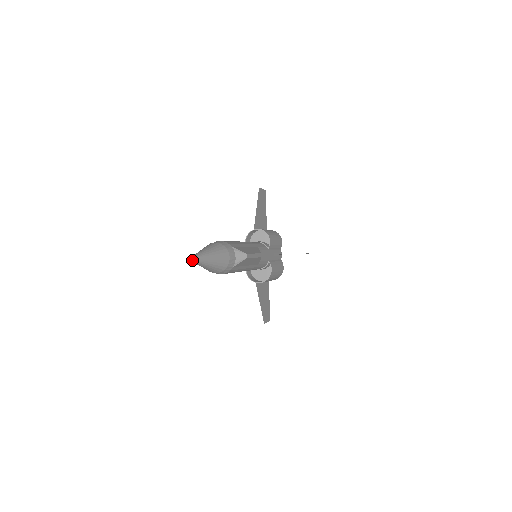
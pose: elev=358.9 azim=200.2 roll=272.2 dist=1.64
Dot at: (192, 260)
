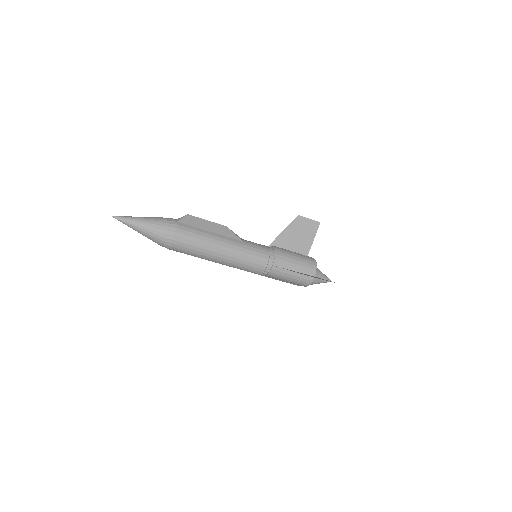
Dot at: (116, 217)
